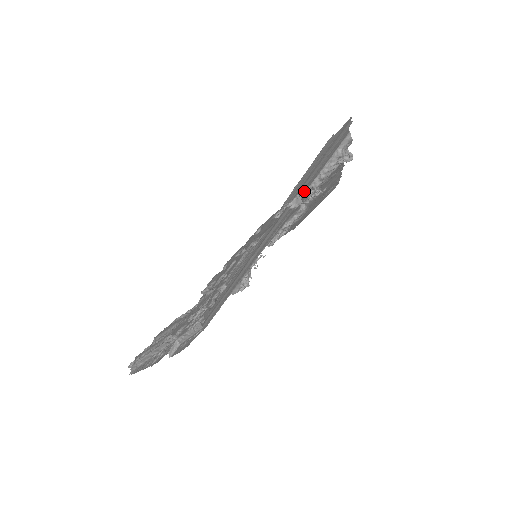
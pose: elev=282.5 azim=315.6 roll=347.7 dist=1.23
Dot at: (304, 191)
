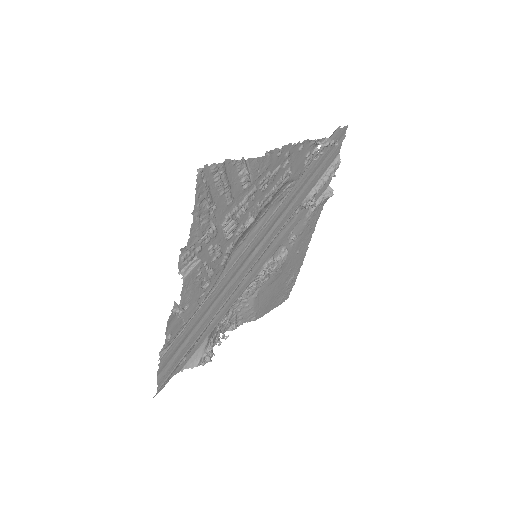
Dot at: (306, 193)
